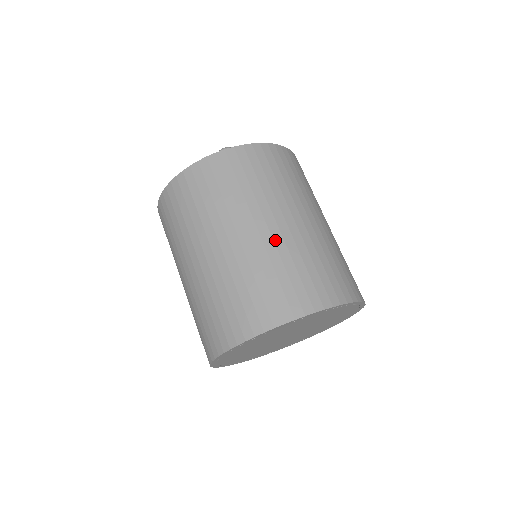
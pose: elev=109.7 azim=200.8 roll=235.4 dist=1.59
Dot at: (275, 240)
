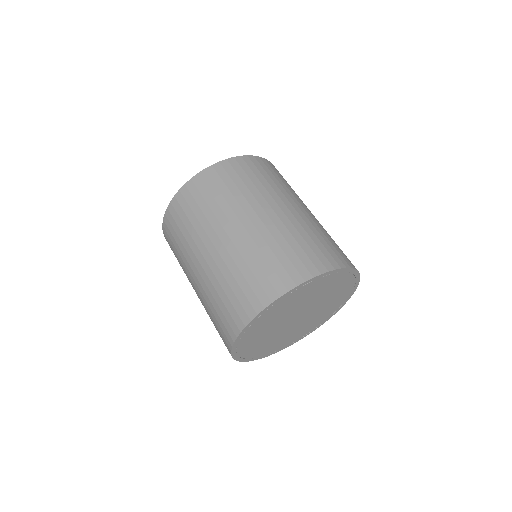
Dot at: (275, 223)
